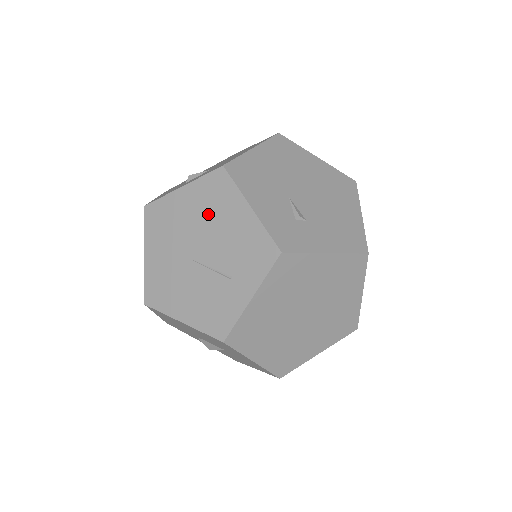
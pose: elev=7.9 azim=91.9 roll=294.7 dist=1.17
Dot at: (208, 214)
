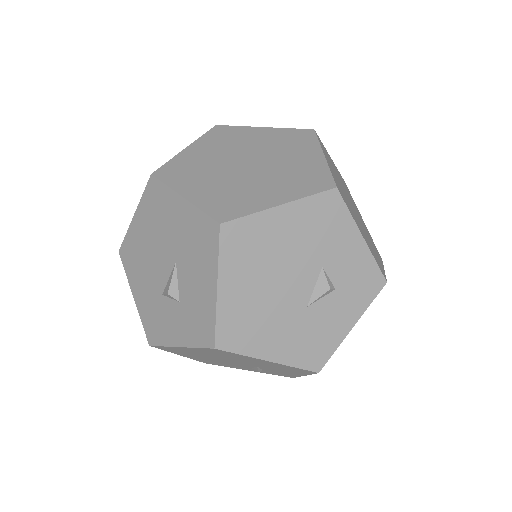
Dot at: occluded
